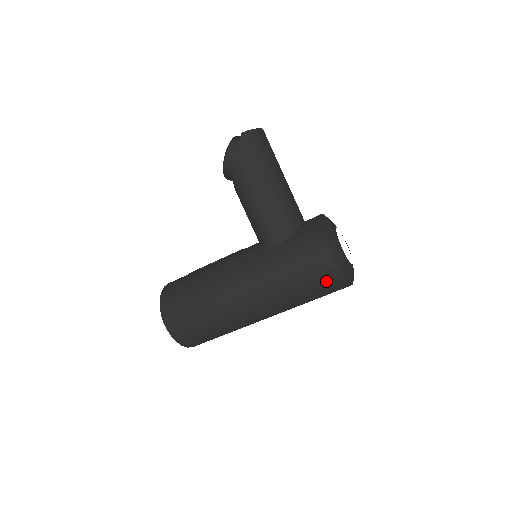
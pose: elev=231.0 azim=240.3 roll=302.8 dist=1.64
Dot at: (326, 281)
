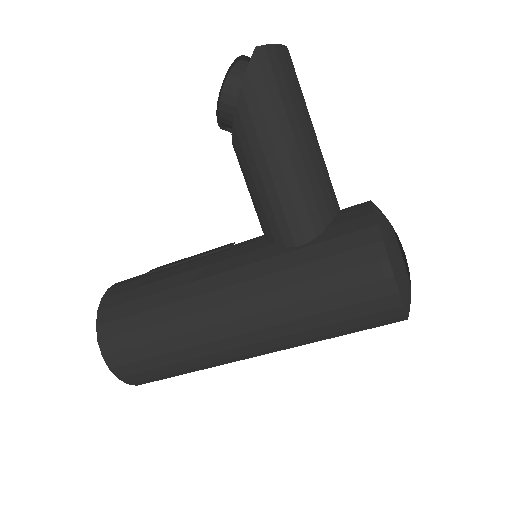
Dot at: (374, 314)
